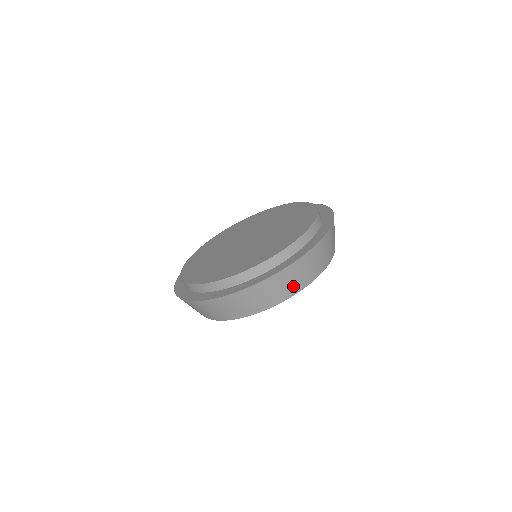
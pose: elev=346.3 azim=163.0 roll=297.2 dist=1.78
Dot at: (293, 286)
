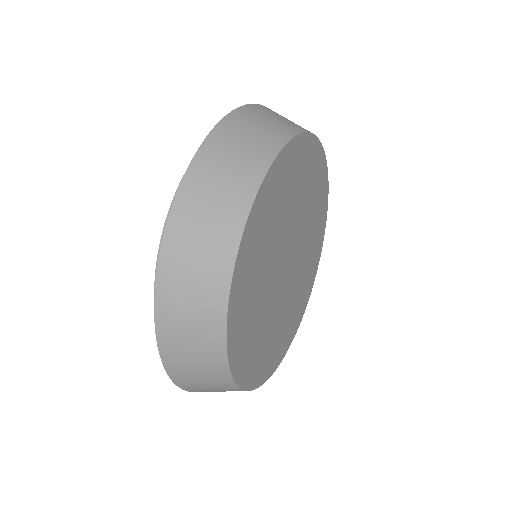
Dot at: (258, 146)
